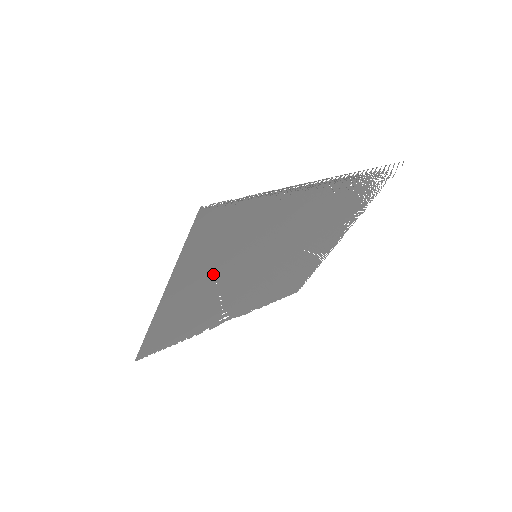
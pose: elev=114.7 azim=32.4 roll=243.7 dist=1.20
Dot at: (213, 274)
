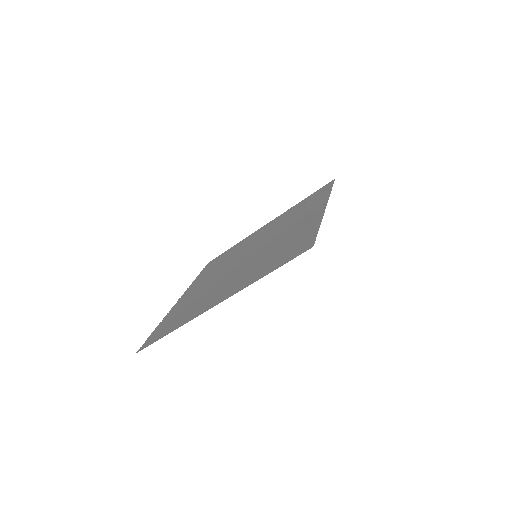
Dot at: occluded
